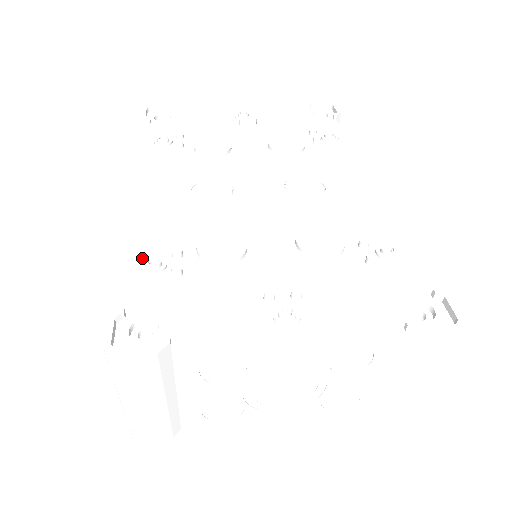
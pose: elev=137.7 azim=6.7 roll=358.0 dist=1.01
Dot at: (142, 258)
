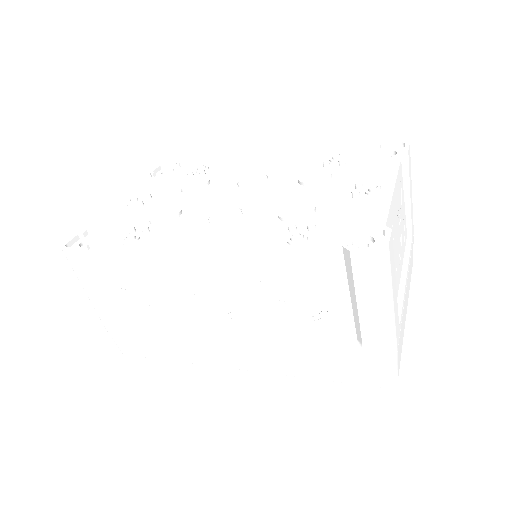
Dot at: (285, 245)
